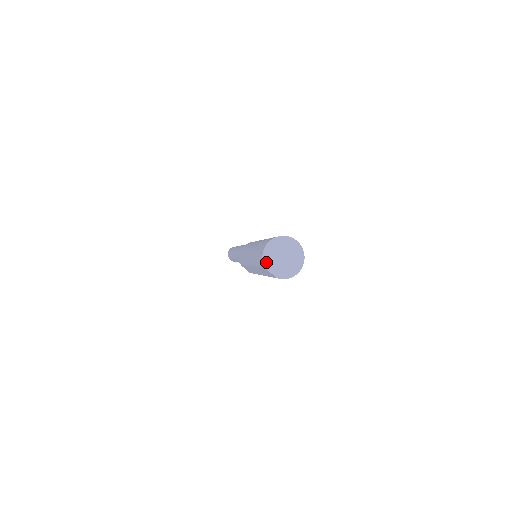
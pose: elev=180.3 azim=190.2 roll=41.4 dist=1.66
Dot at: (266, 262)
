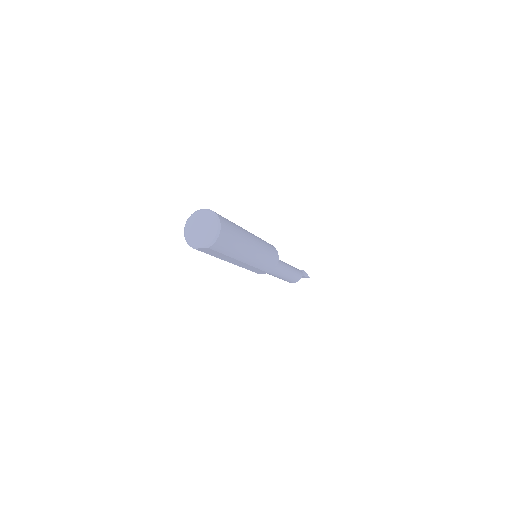
Dot at: (191, 244)
